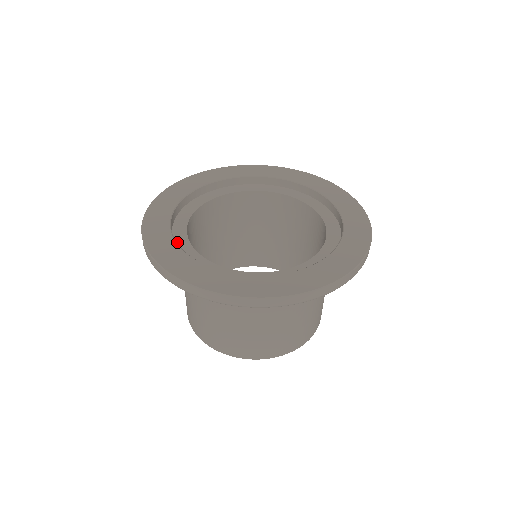
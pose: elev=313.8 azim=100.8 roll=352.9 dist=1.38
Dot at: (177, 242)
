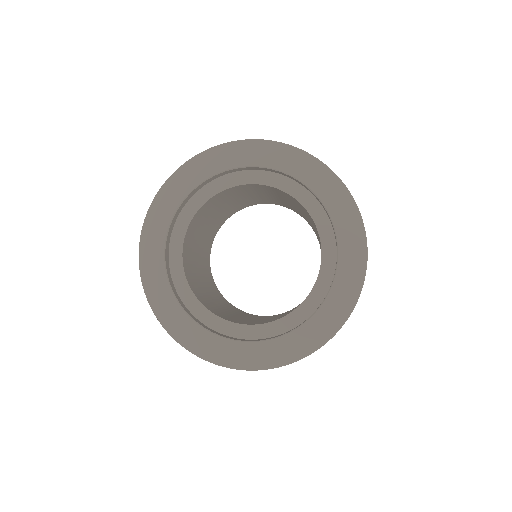
Dot at: (176, 227)
